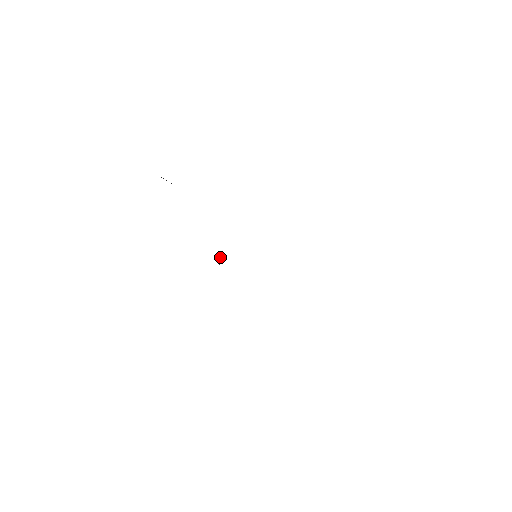
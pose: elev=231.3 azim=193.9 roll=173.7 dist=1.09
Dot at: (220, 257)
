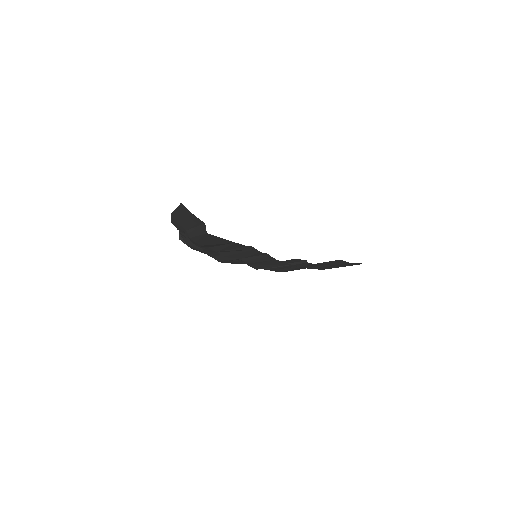
Dot at: occluded
